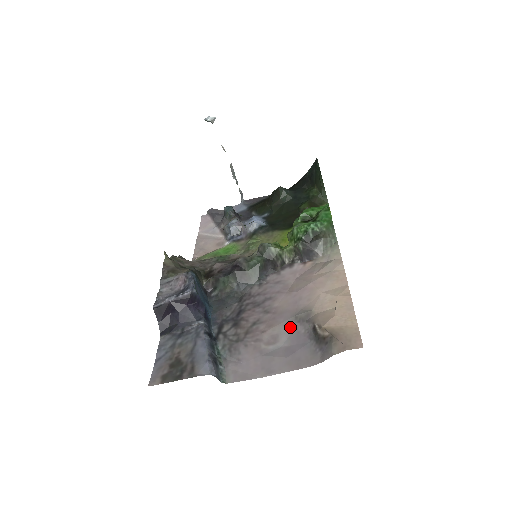
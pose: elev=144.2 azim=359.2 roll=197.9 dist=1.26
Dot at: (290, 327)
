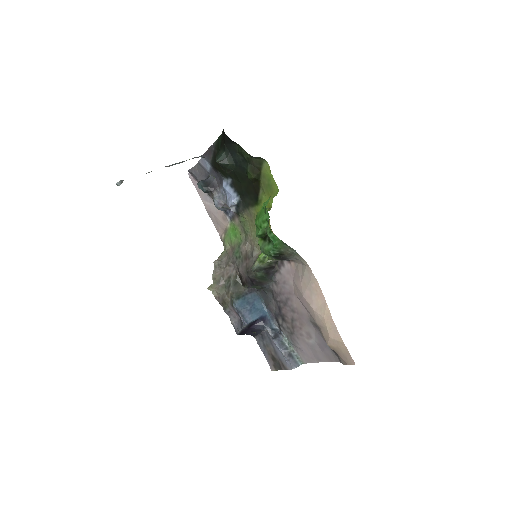
Dot at: (312, 328)
